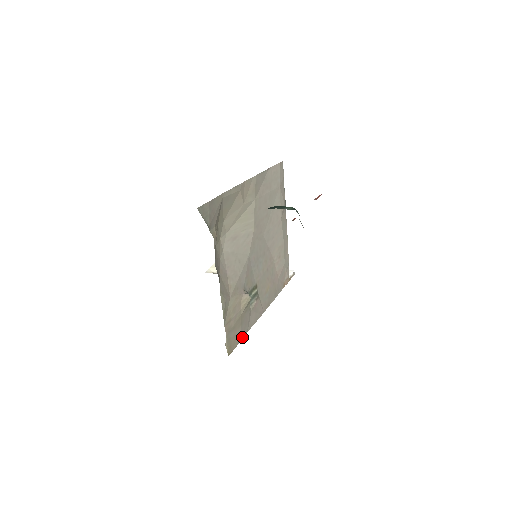
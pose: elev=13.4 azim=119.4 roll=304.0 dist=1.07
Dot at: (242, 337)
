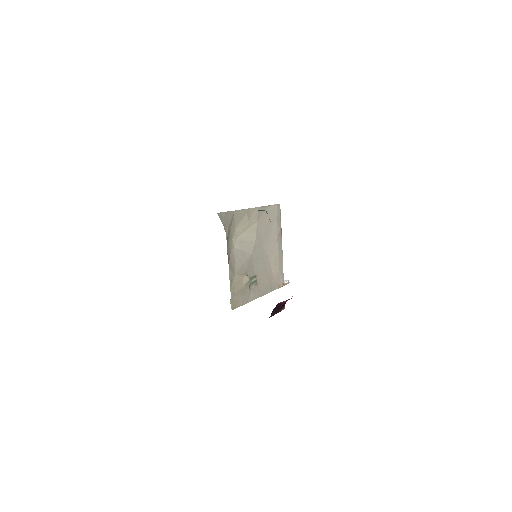
Dot at: (243, 304)
